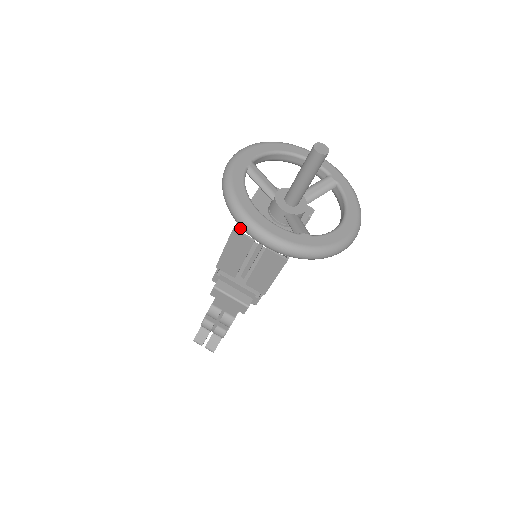
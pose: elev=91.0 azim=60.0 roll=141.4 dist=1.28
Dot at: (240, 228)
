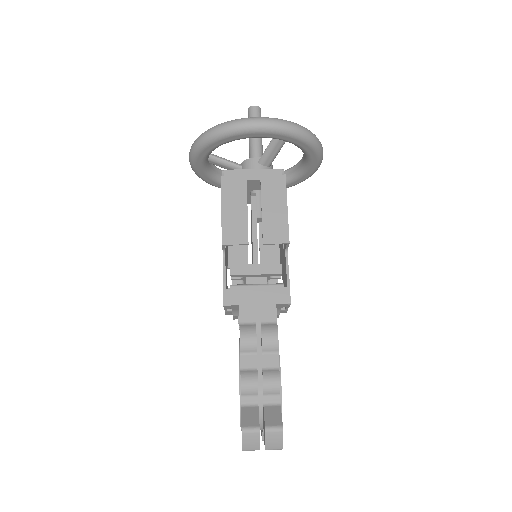
Dot at: occluded
